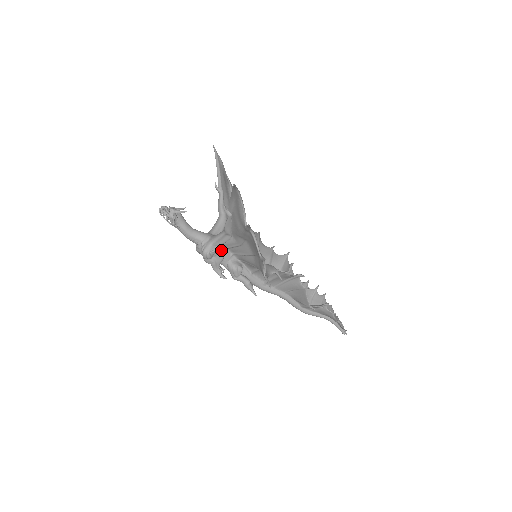
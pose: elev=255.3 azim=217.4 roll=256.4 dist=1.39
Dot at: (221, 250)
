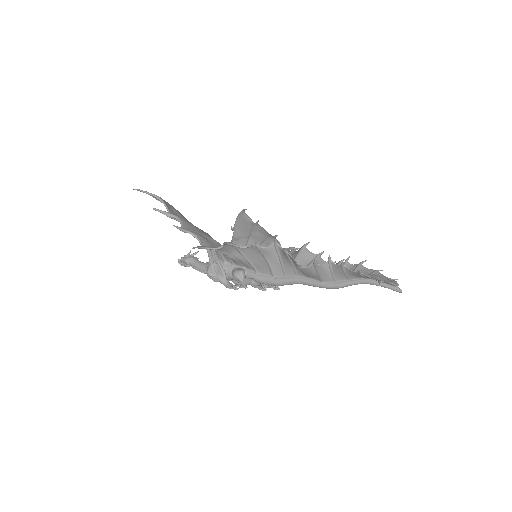
Dot at: (220, 265)
